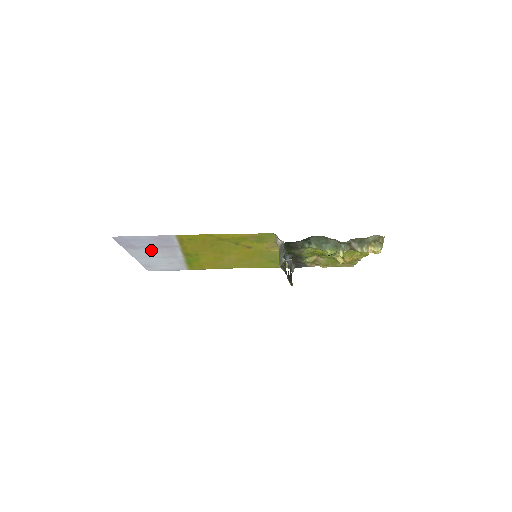
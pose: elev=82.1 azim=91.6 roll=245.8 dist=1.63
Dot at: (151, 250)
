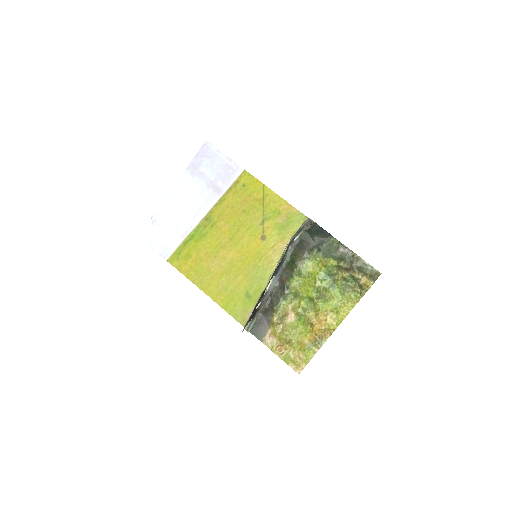
Dot at: (198, 187)
